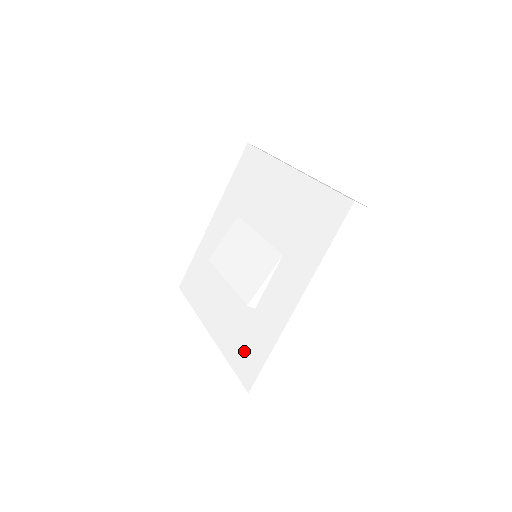
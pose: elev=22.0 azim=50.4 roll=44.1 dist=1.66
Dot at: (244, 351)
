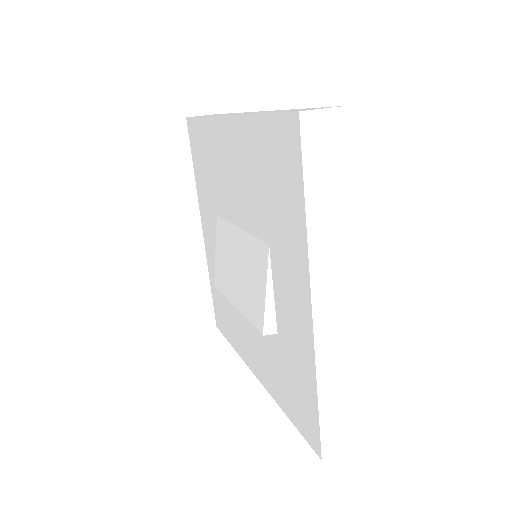
Dot at: (293, 398)
